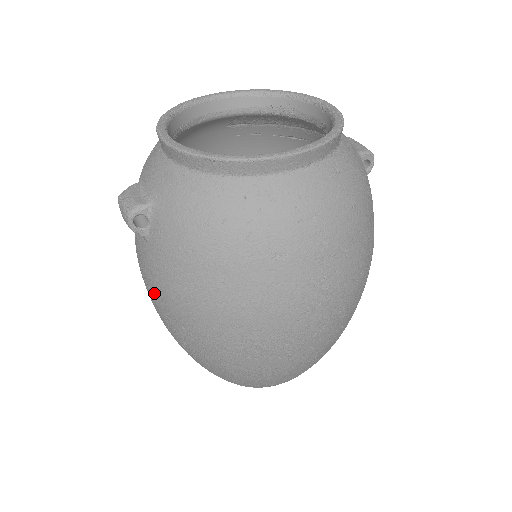
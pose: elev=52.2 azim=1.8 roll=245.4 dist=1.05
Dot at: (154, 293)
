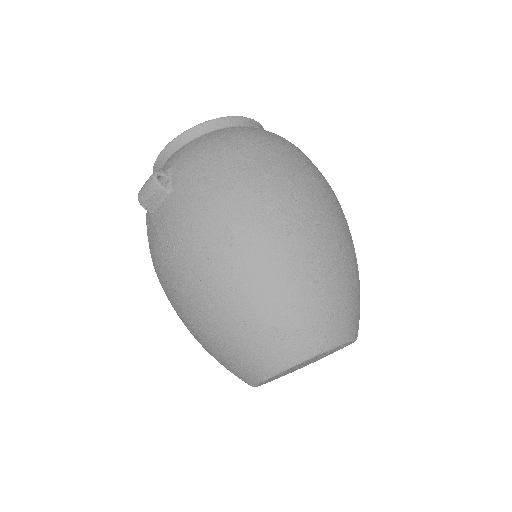
Dot at: (187, 233)
